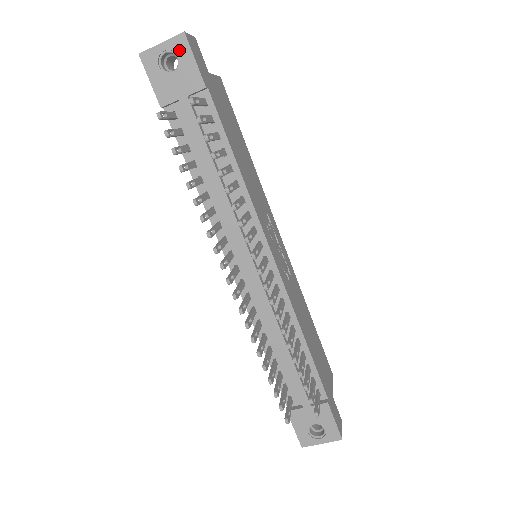
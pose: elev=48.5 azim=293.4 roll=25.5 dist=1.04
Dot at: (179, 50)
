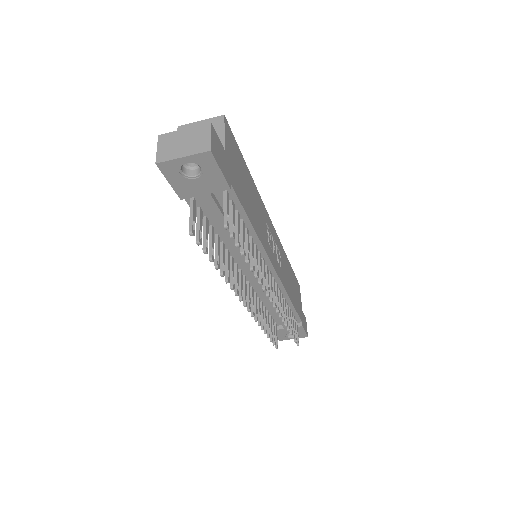
Dot at: (203, 163)
